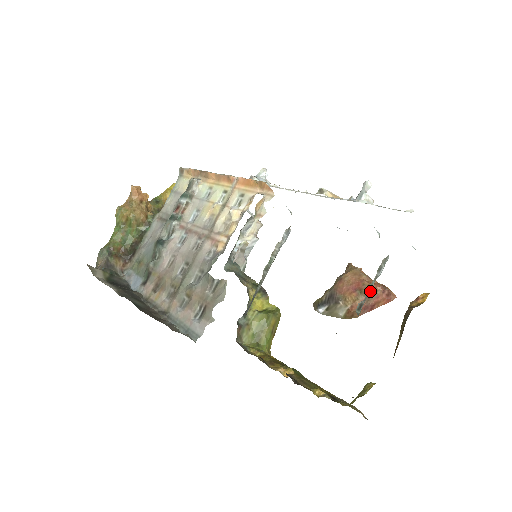
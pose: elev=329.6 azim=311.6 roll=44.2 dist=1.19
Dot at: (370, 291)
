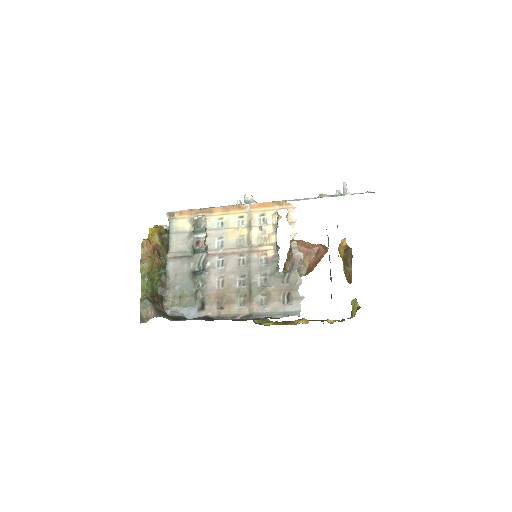
Dot at: (316, 251)
